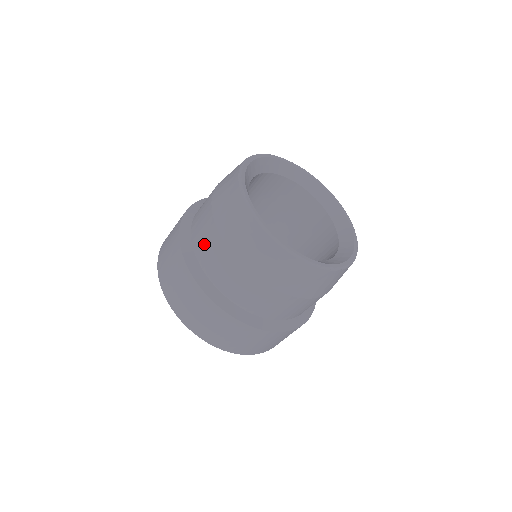
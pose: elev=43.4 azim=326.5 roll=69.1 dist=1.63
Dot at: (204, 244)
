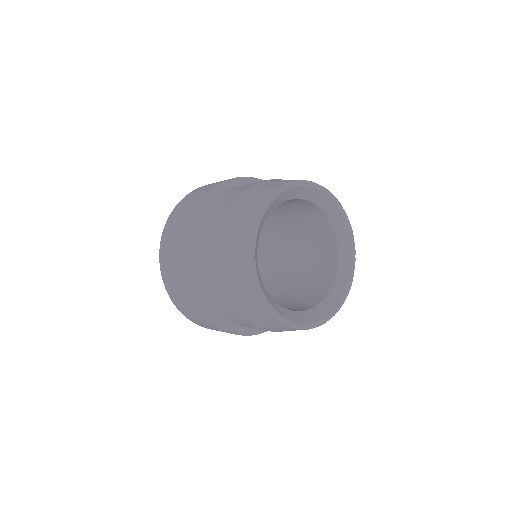
Dot at: occluded
